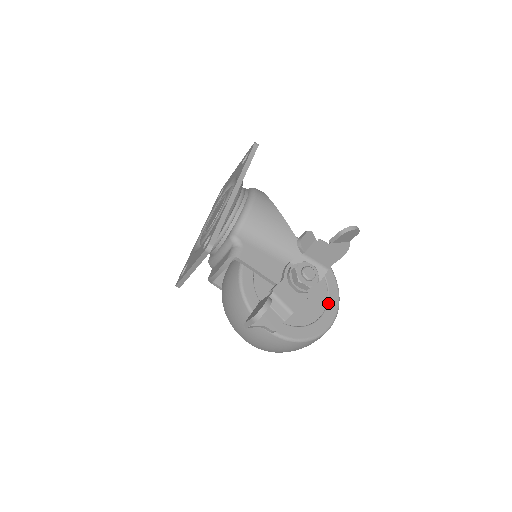
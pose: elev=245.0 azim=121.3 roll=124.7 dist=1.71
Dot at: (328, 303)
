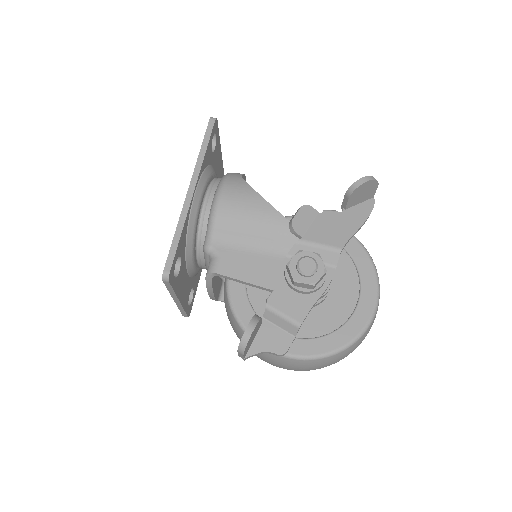
Dot at: (361, 291)
